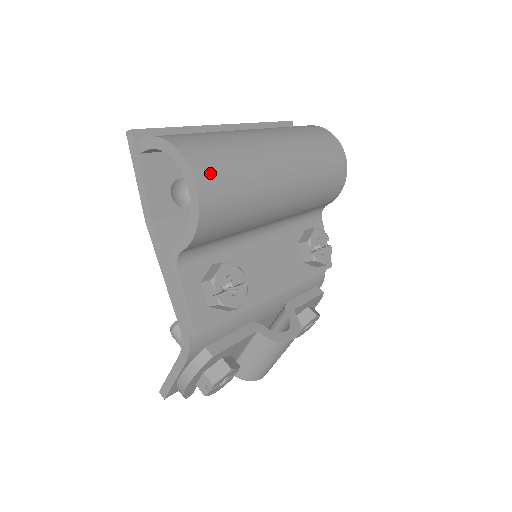
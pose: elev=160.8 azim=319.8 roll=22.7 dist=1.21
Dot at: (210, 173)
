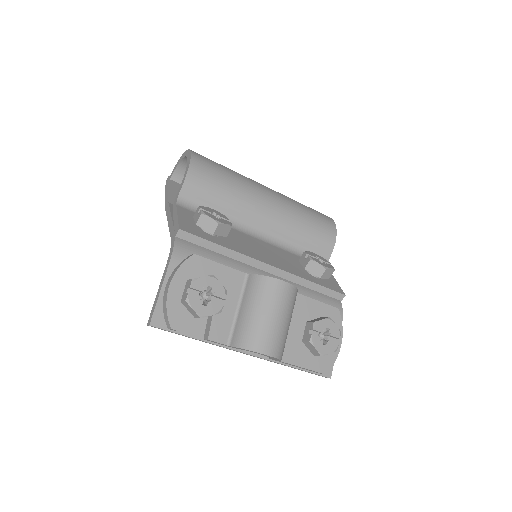
Dot at: (203, 156)
